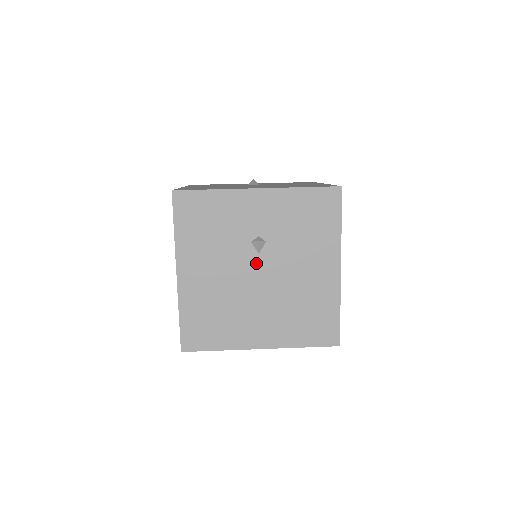
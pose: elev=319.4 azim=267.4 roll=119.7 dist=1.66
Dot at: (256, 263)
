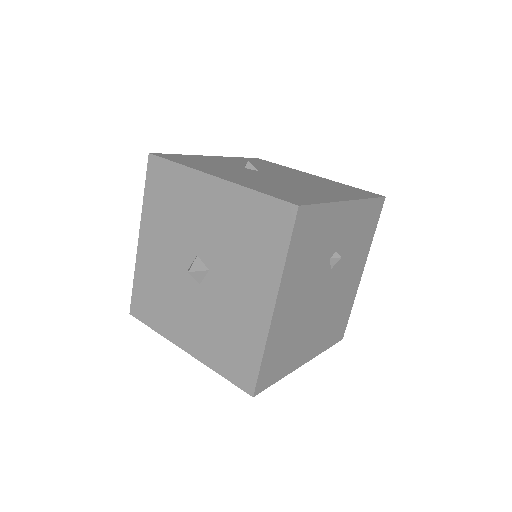
Dot at: (326, 279)
